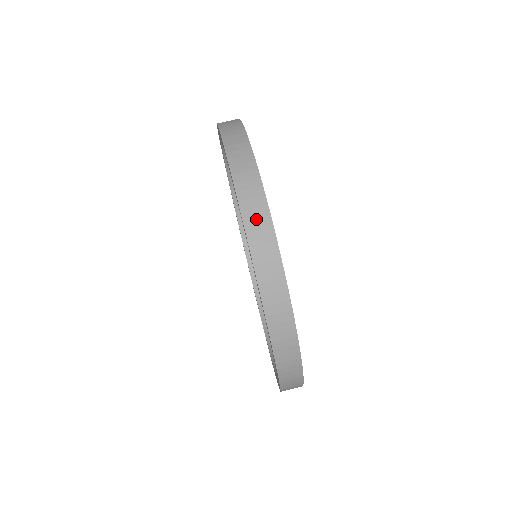
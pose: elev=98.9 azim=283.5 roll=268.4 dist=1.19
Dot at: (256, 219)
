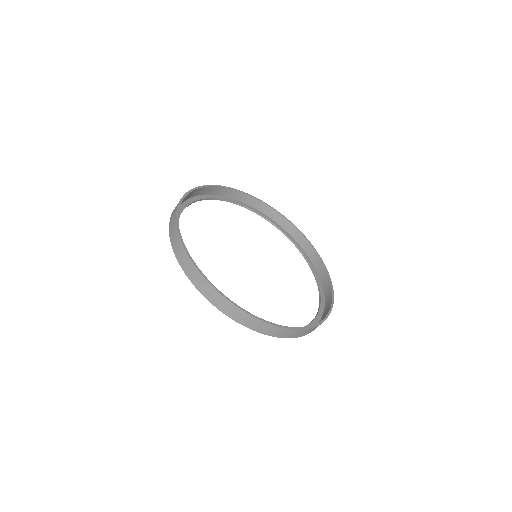
Dot at: (178, 250)
